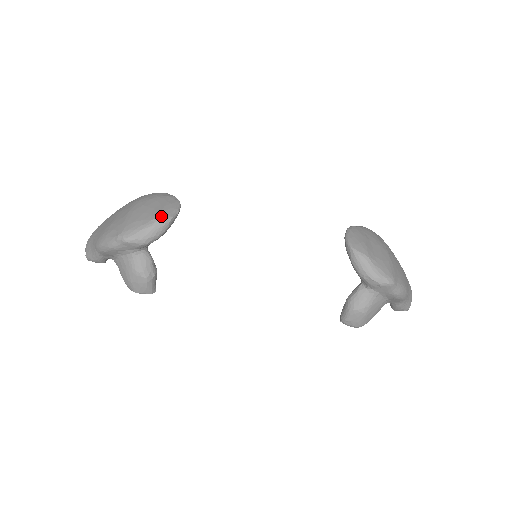
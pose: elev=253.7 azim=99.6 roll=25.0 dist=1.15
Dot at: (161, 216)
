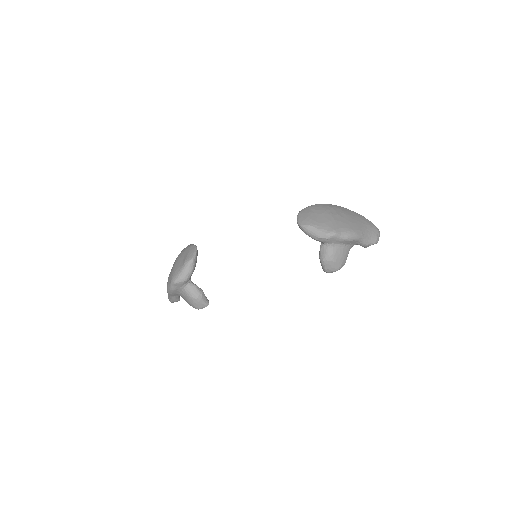
Dot at: (187, 260)
